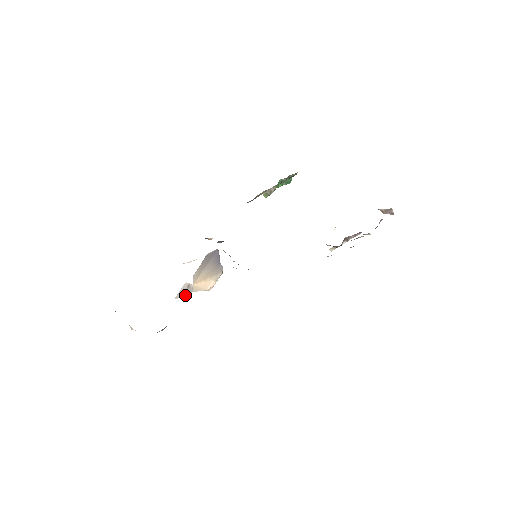
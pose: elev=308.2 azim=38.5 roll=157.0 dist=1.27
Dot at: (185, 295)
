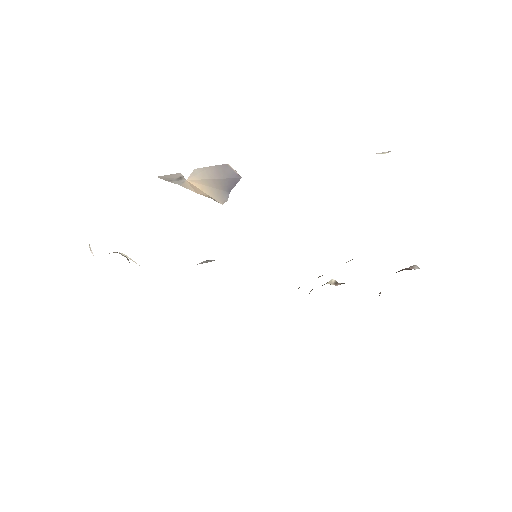
Dot at: (170, 181)
